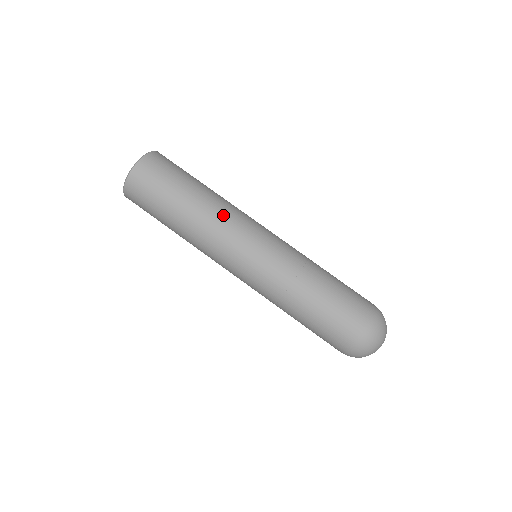
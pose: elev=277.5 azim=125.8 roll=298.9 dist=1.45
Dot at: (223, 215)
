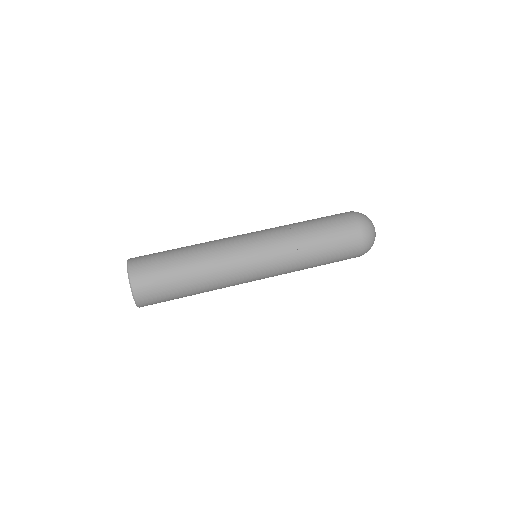
Dot at: occluded
